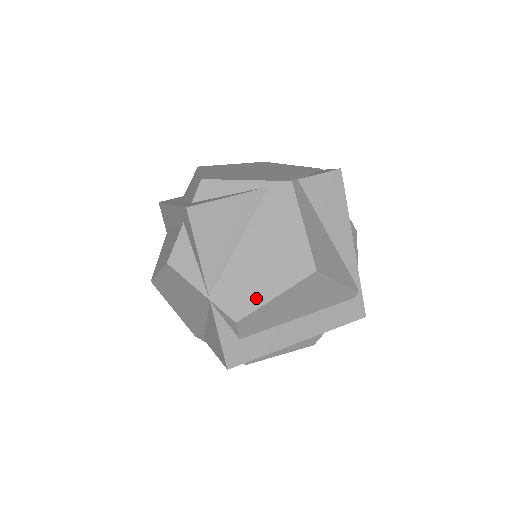
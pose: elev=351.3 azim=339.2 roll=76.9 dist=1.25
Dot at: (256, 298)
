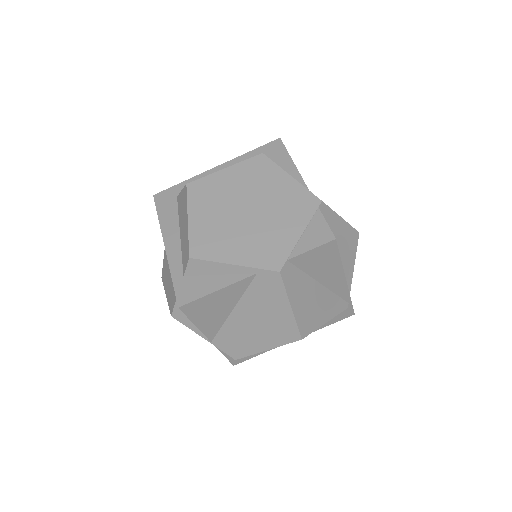
Dot at: (250, 349)
